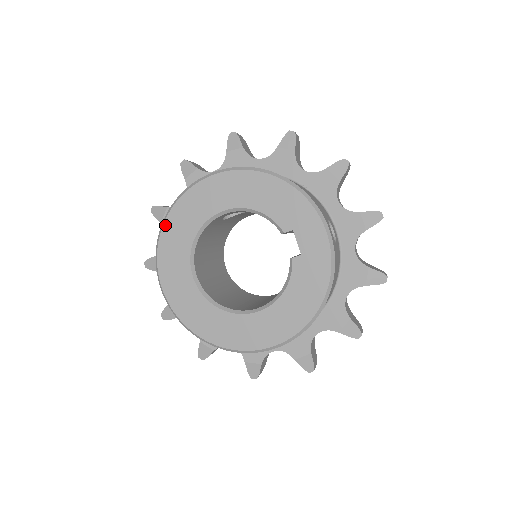
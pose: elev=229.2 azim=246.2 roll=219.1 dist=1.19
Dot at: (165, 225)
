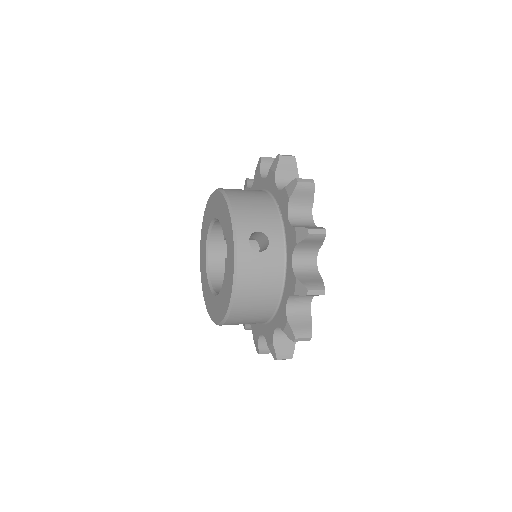
Dot at: (202, 227)
